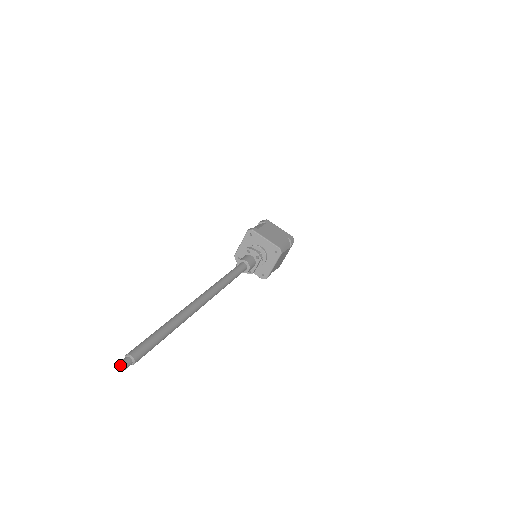
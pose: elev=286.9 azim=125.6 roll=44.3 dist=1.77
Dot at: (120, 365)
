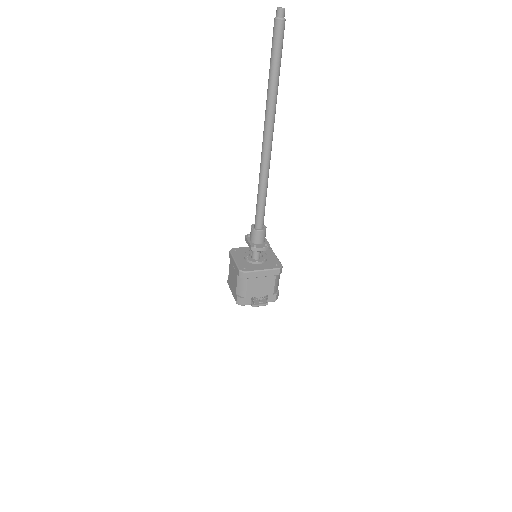
Dot at: (279, 7)
